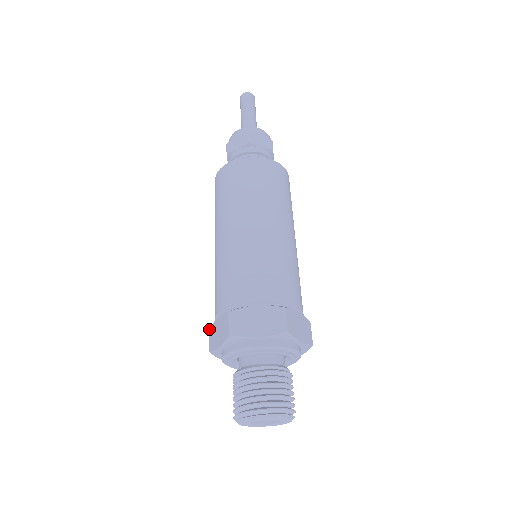
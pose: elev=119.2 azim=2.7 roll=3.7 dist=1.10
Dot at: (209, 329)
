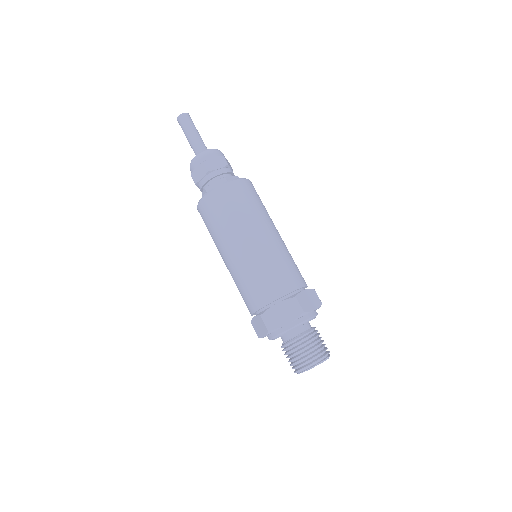
Dot at: (262, 315)
